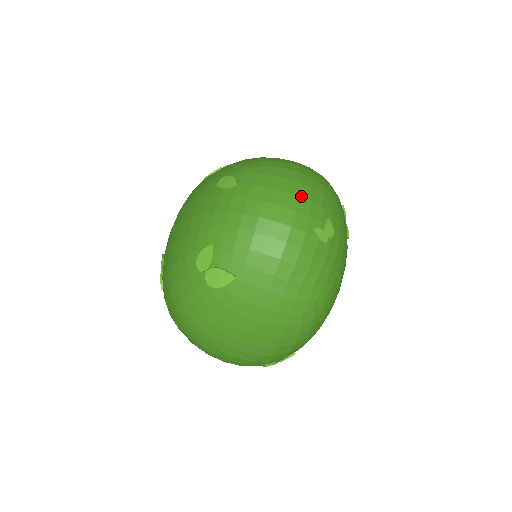
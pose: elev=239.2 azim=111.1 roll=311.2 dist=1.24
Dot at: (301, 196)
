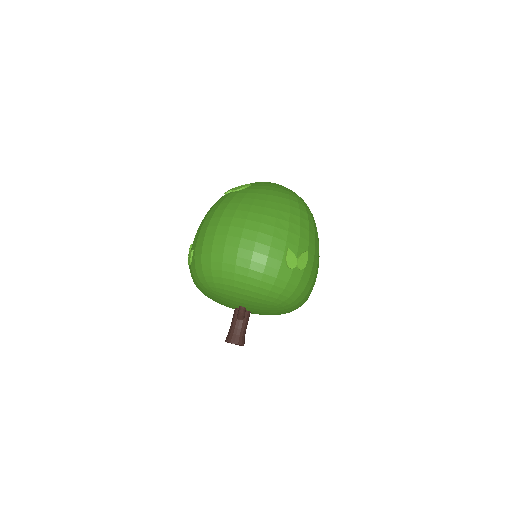
Dot at: occluded
